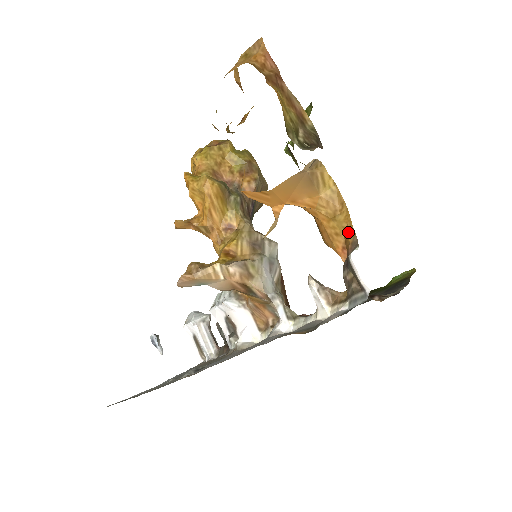
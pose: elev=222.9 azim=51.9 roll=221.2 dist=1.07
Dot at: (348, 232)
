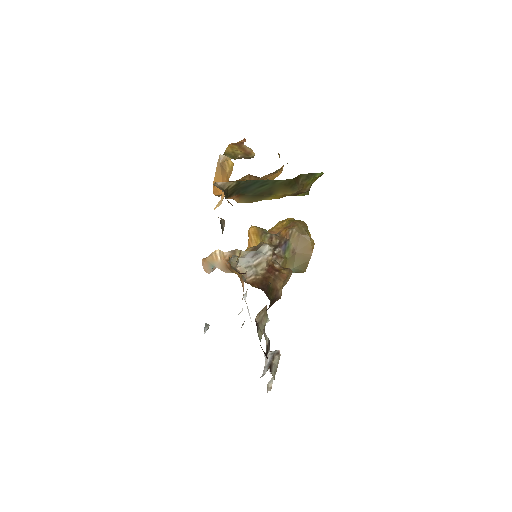
Dot at: occluded
